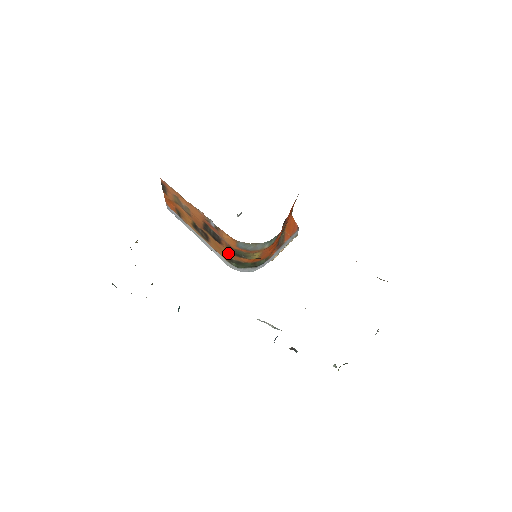
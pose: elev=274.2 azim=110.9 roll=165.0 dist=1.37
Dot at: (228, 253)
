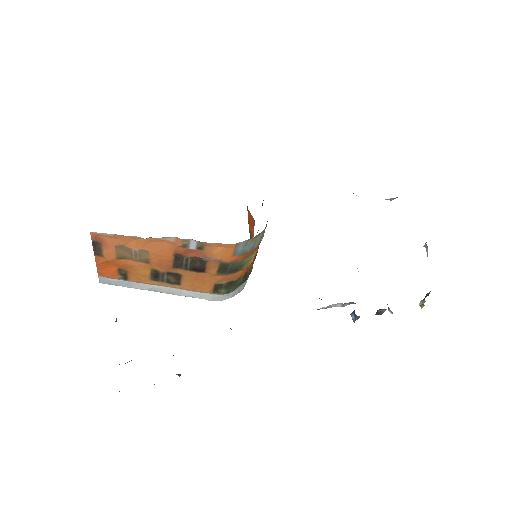
Dot at: (216, 278)
